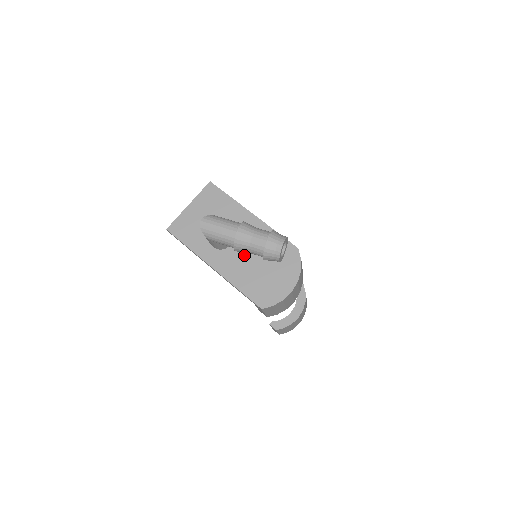
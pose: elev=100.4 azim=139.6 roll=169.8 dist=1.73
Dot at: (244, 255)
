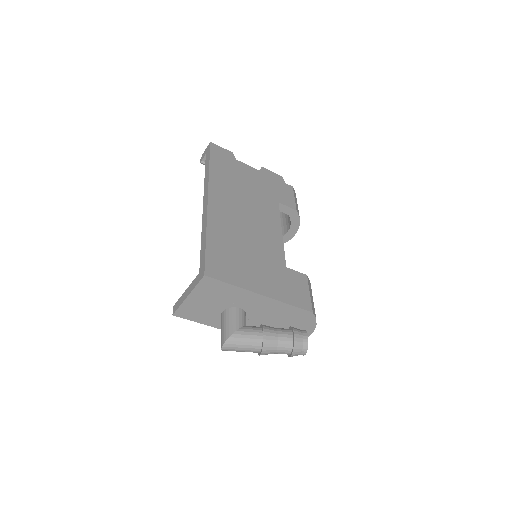
Dot at: (260, 323)
